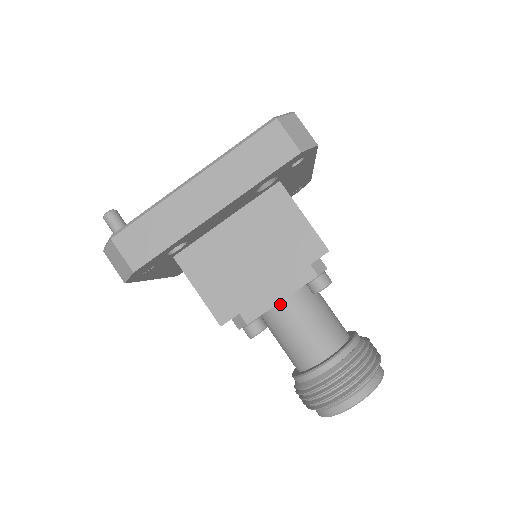
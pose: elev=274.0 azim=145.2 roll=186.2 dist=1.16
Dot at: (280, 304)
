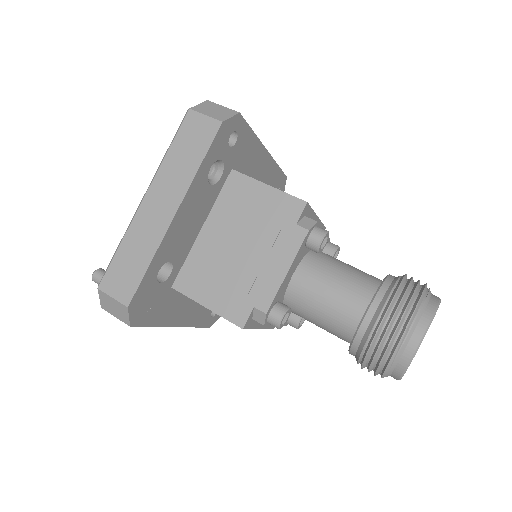
Dot at: (293, 281)
